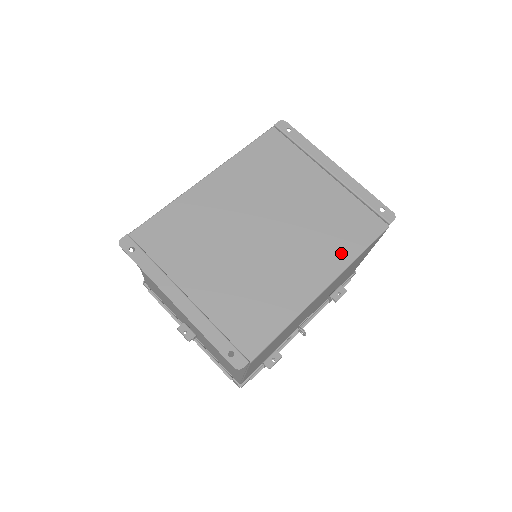
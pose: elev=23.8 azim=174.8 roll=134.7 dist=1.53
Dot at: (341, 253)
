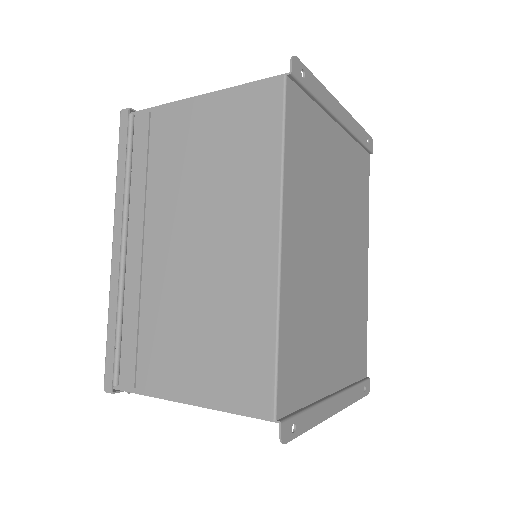
Dot at: (364, 218)
